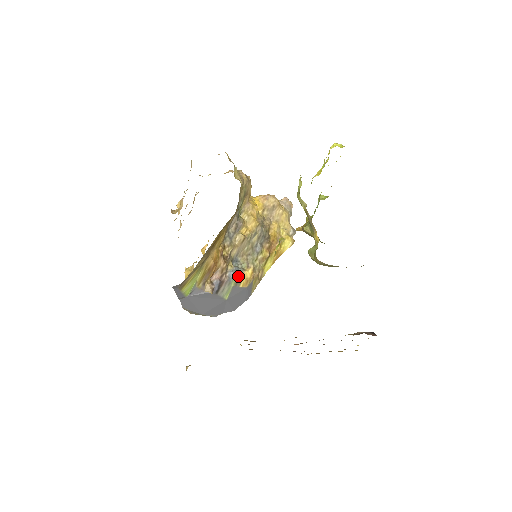
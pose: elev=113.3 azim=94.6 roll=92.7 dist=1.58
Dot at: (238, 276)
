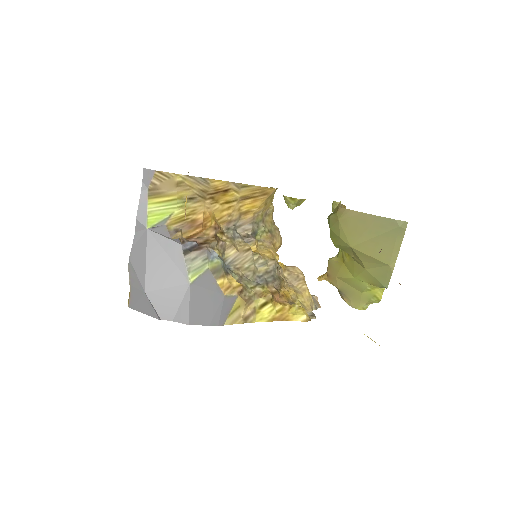
Dot at: (221, 266)
